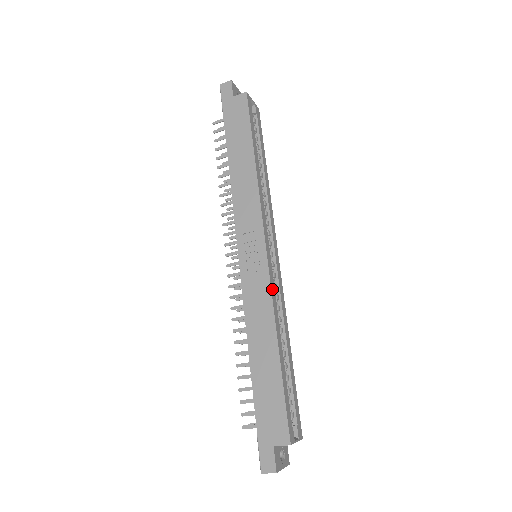
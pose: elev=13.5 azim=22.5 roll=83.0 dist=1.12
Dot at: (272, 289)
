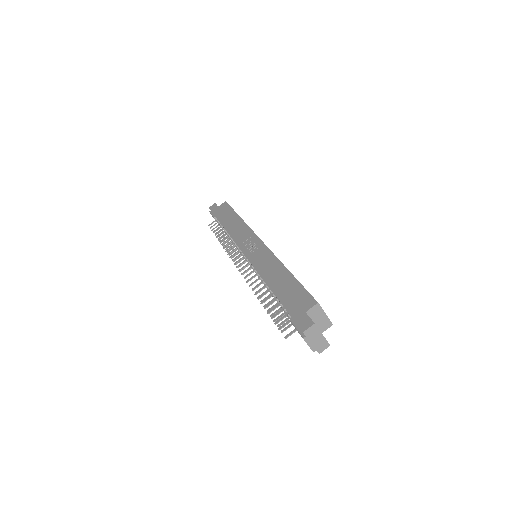
Dot at: (271, 252)
